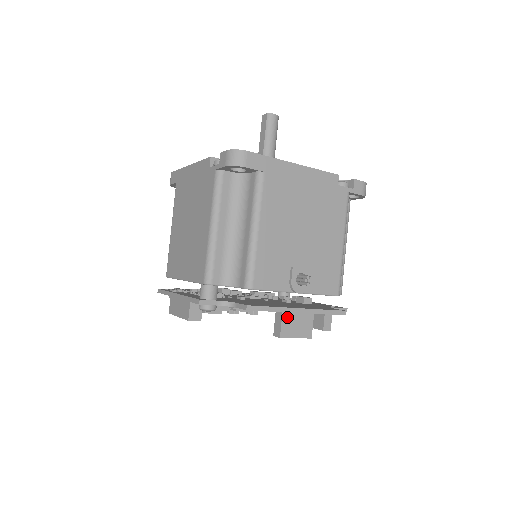
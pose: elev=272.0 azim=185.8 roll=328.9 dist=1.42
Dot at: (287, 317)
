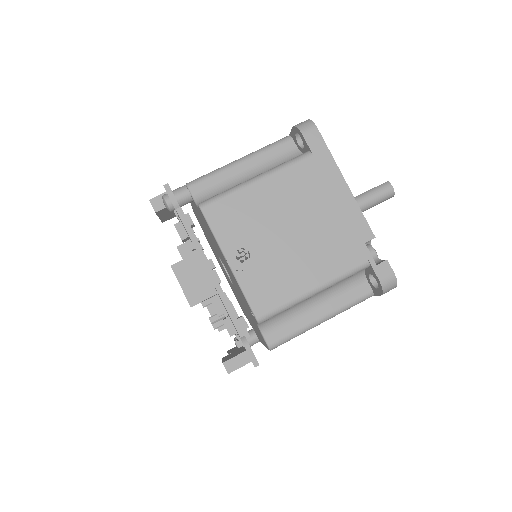
Dot at: (196, 261)
